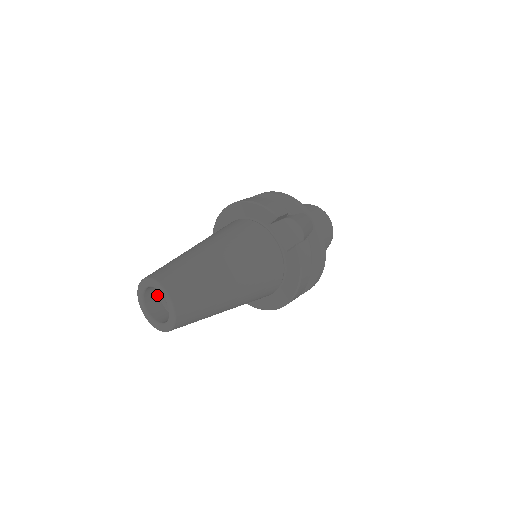
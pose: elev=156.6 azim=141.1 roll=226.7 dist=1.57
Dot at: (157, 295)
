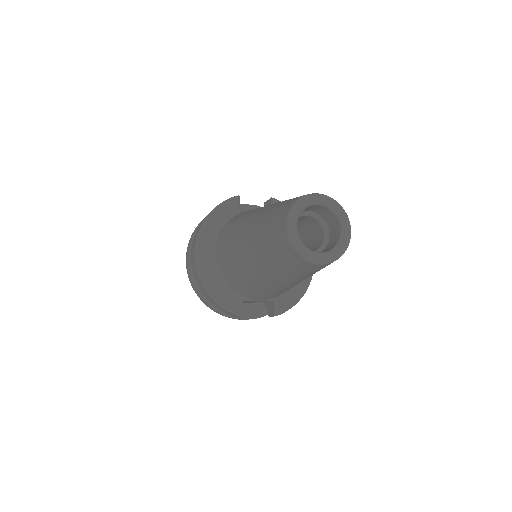
Dot at: occluded
